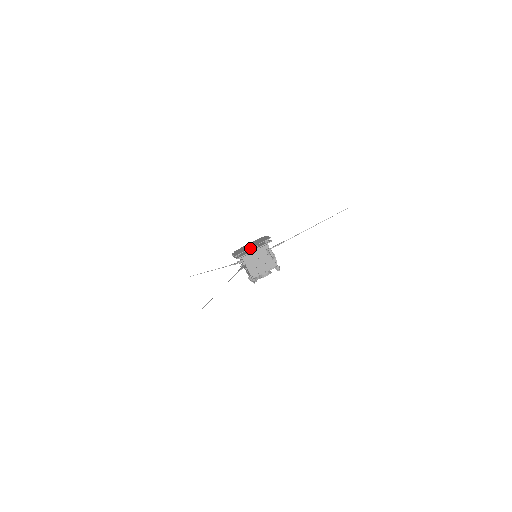
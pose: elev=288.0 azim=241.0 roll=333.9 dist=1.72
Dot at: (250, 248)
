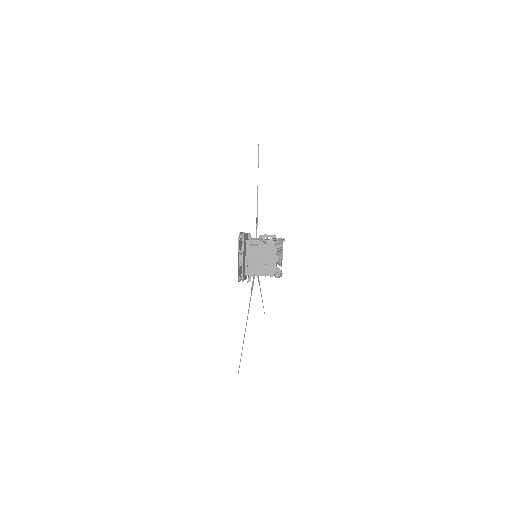
Dot at: occluded
